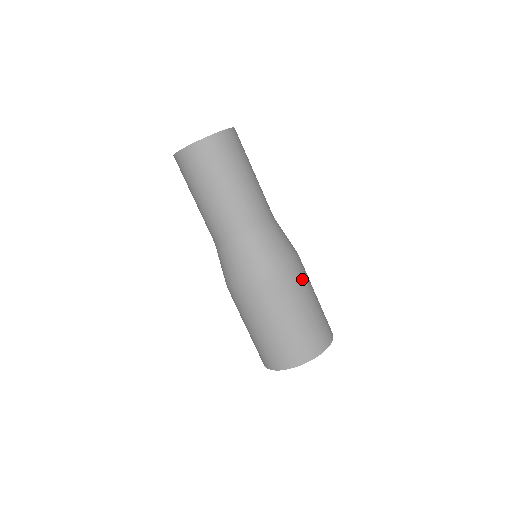
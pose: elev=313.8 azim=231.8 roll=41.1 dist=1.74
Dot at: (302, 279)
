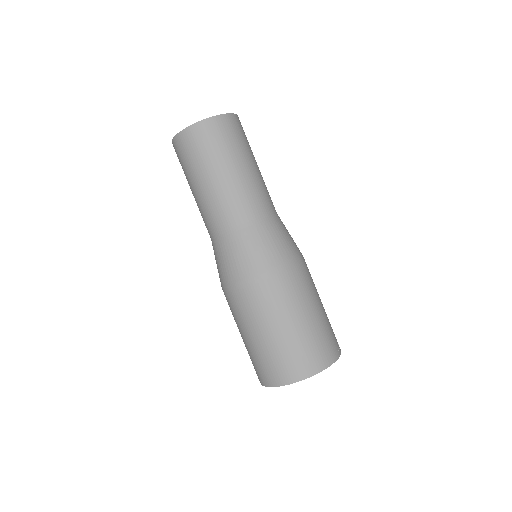
Dot at: (298, 285)
